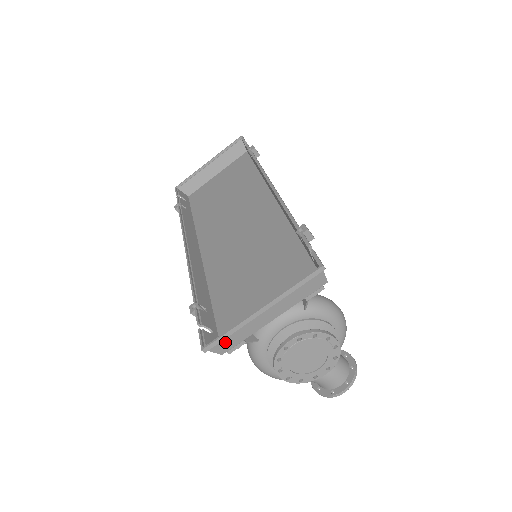
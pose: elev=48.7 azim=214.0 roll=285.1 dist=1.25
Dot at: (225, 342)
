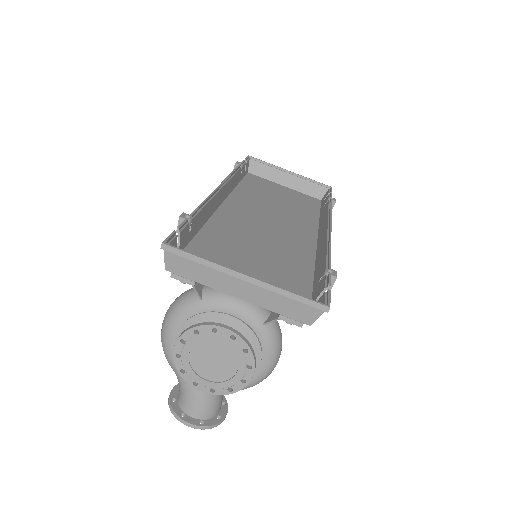
Dot at: (184, 263)
